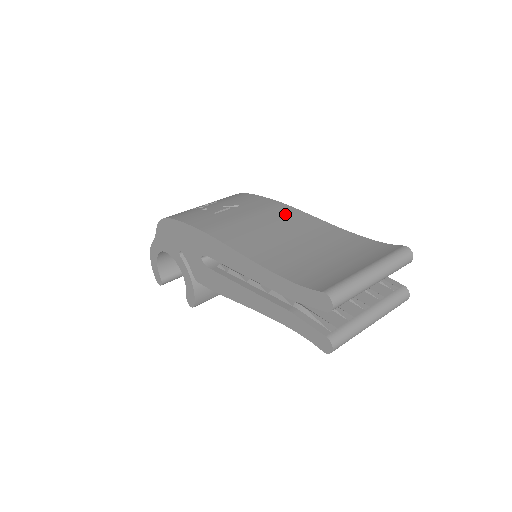
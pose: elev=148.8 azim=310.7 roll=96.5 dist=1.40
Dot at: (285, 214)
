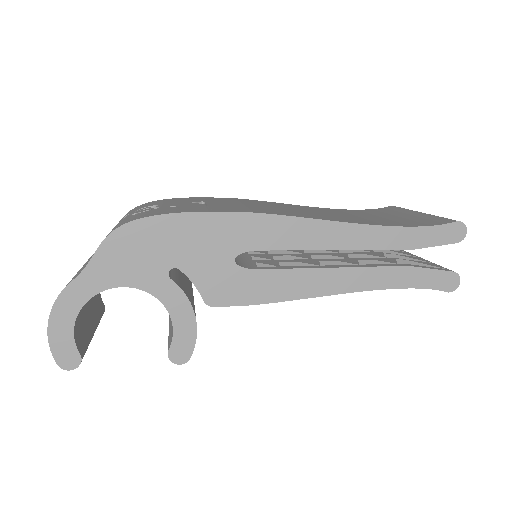
Dot at: (265, 202)
